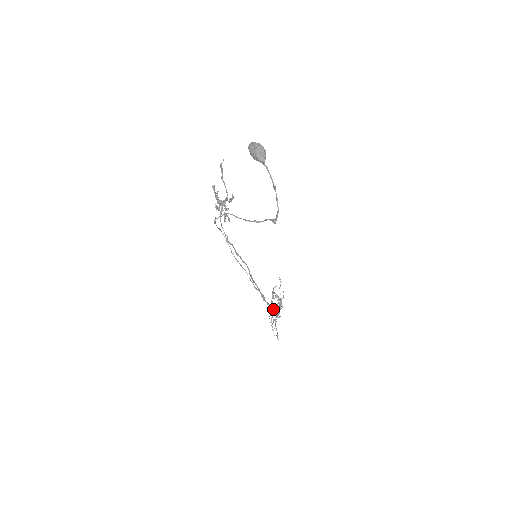
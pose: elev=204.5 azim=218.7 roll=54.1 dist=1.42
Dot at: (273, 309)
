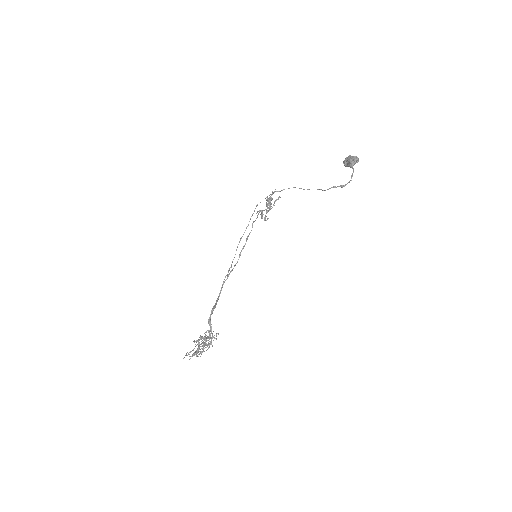
Dot at: (202, 338)
